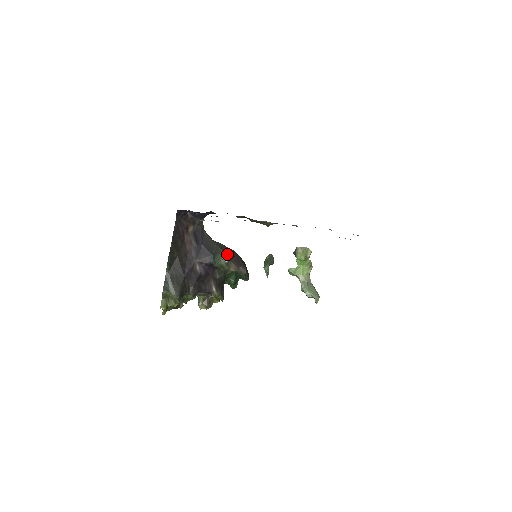
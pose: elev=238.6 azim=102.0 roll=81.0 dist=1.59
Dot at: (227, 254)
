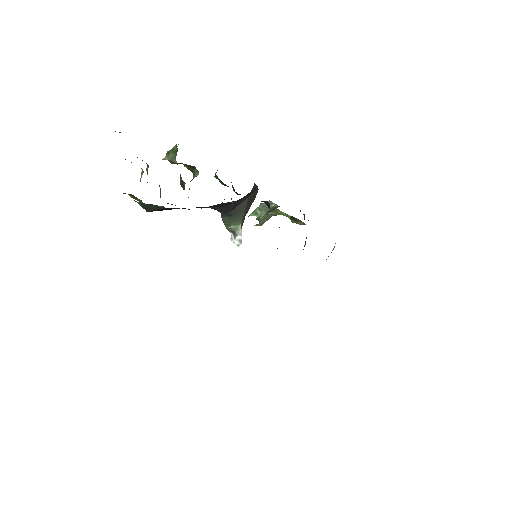
Dot at: (240, 235)
